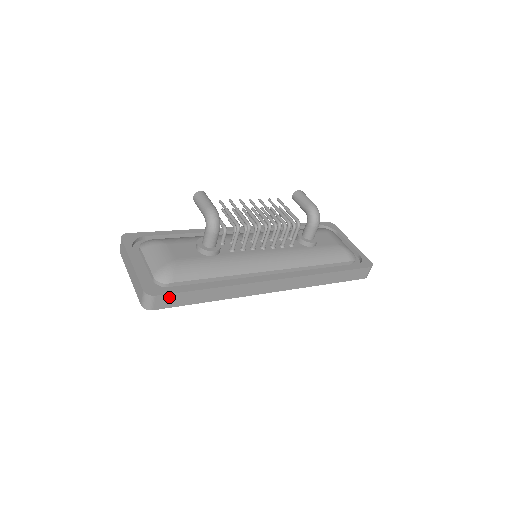
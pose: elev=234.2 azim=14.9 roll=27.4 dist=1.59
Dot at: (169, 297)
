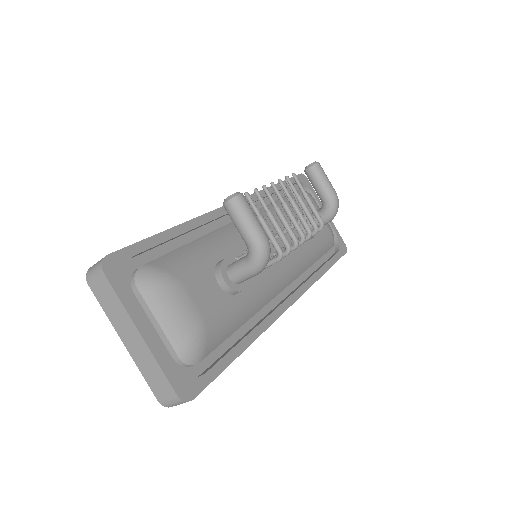
Dot at: (203, 387)
